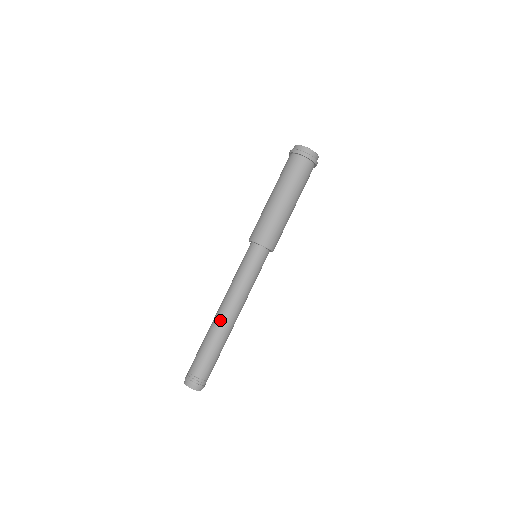
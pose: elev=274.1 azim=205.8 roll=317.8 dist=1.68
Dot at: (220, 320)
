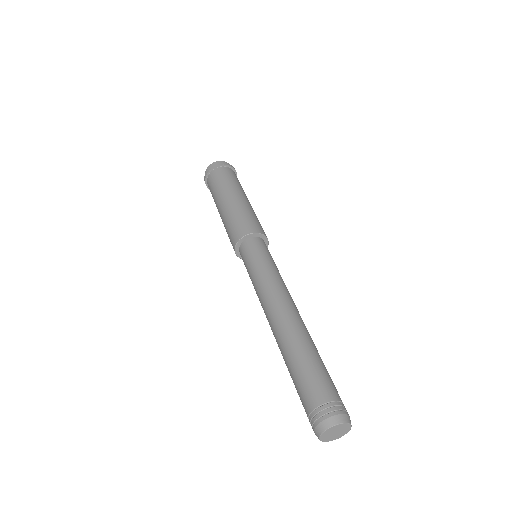
Dot at: (275, 329)
